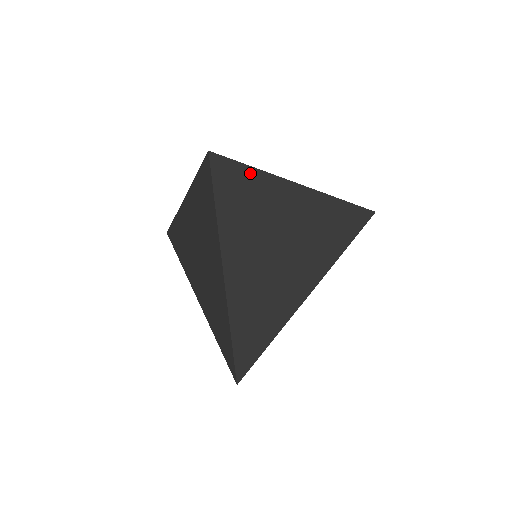
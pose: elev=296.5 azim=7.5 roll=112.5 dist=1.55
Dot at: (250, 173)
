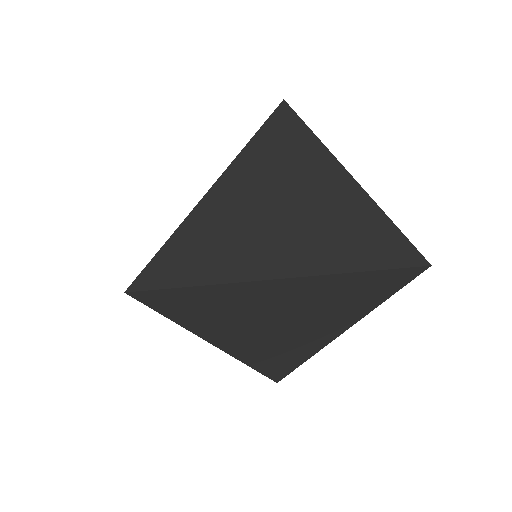
Dot at: (311, 137)
